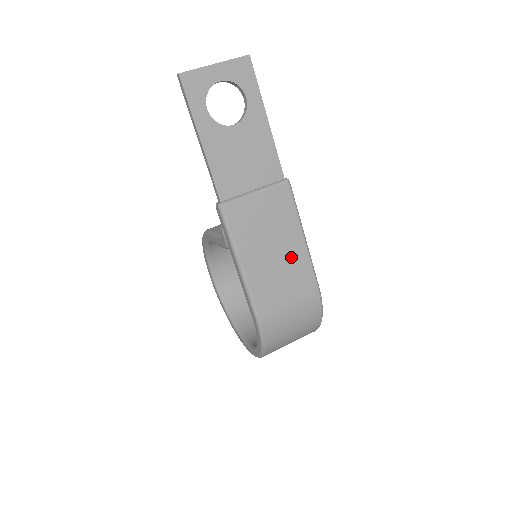
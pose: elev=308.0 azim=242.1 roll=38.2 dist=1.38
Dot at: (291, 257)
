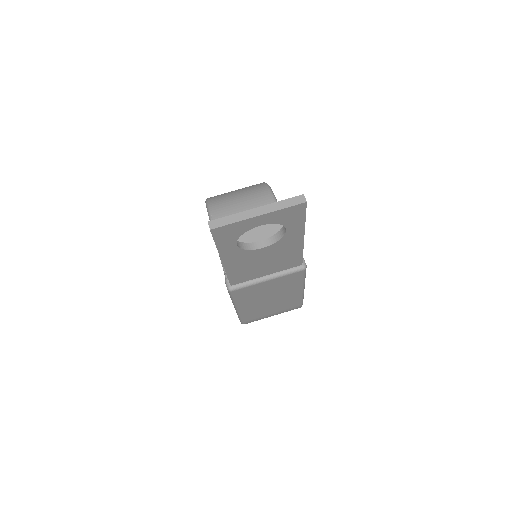
Dot at: (285, 299)
